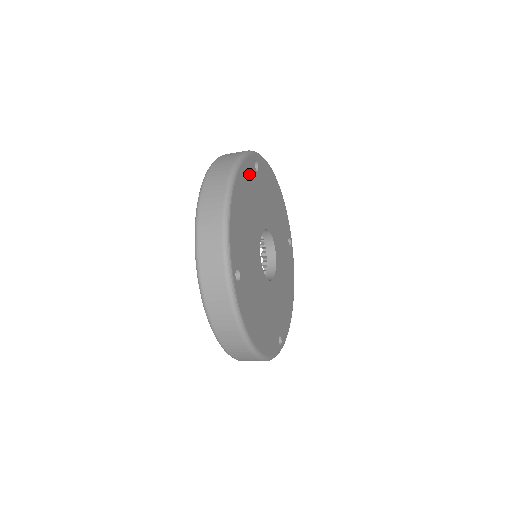
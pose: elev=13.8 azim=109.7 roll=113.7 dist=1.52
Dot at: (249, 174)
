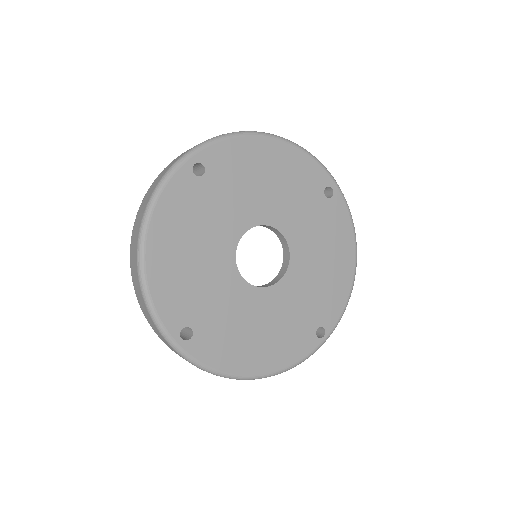
Dot at: (181, 197)
